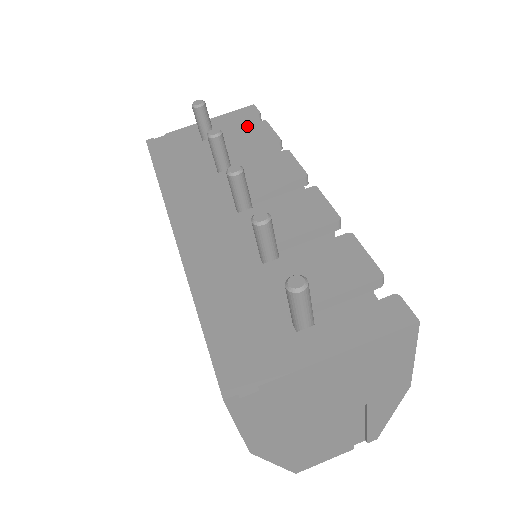
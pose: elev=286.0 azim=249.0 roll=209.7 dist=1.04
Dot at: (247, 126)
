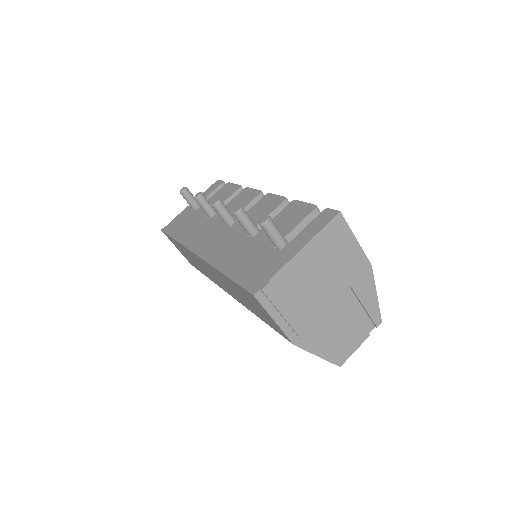
Dot at: (218, 191)
